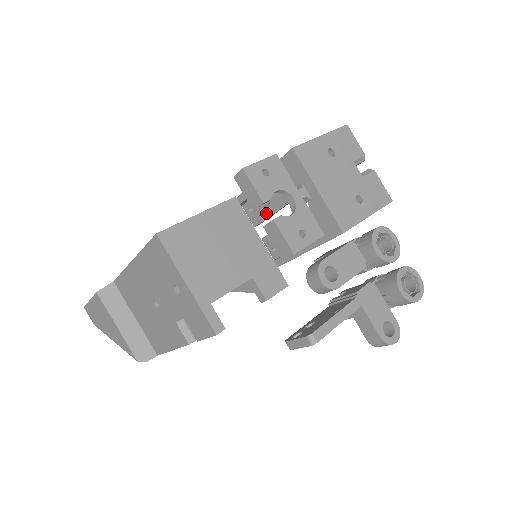
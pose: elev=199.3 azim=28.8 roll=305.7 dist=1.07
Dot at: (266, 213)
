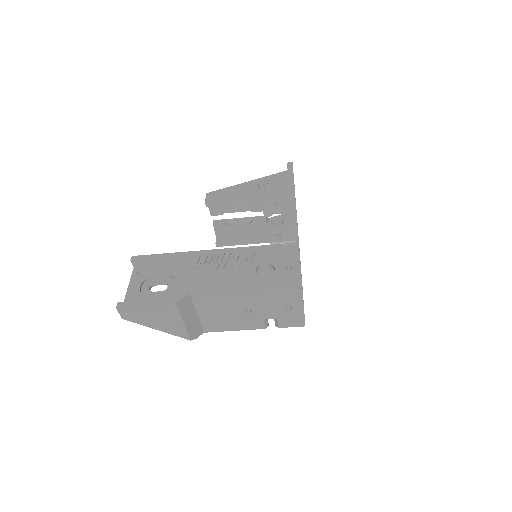
Dot at: (228, 210)
